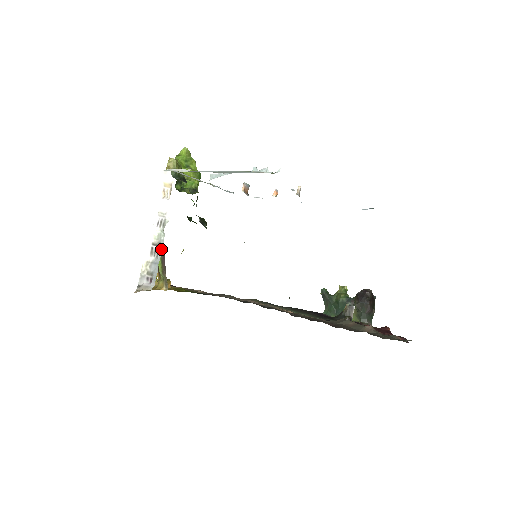
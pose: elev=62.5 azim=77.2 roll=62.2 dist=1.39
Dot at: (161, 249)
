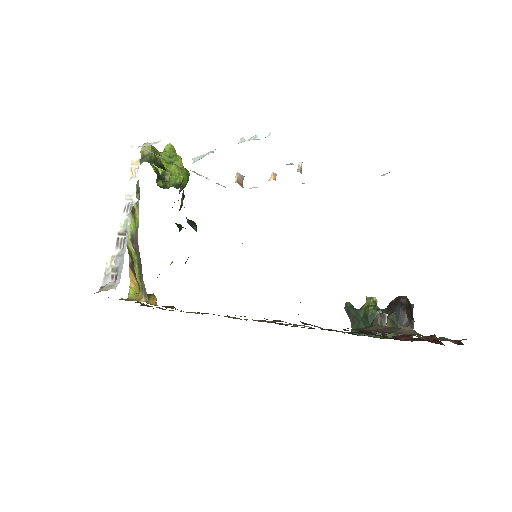
Dot at: (127, 237)
